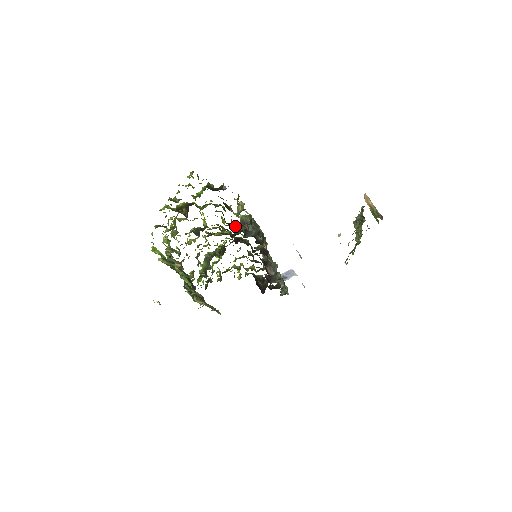
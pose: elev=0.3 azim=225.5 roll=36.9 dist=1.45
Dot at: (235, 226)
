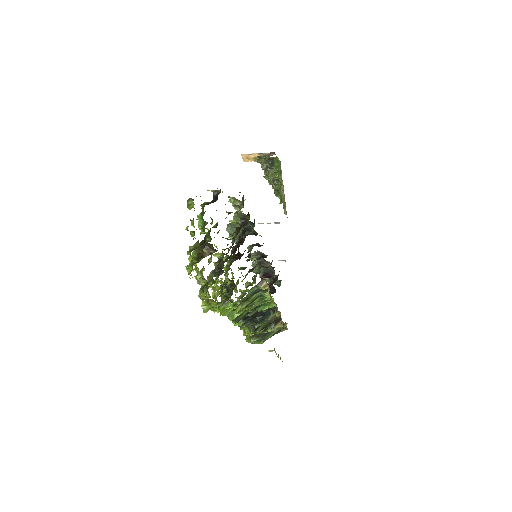
Dot at: (242, 227)
